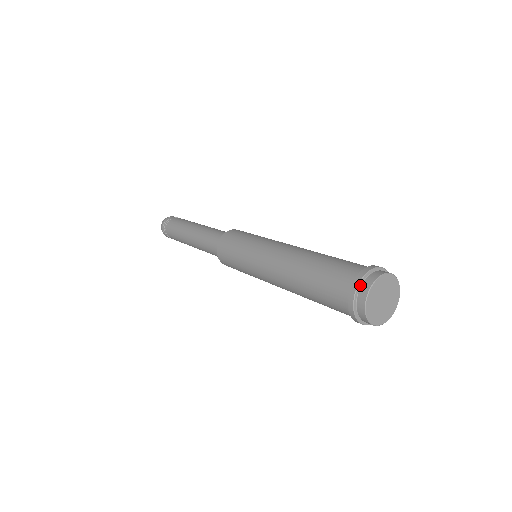
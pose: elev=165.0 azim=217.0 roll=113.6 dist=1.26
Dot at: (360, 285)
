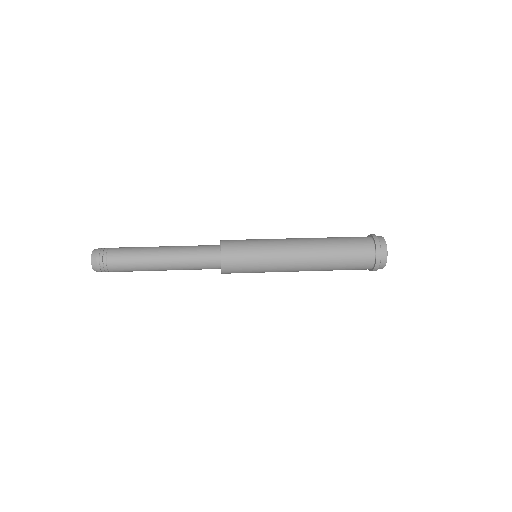
Dot at: (379, 241)
